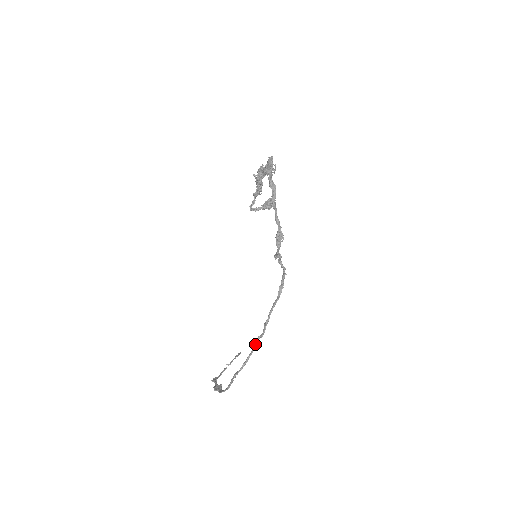
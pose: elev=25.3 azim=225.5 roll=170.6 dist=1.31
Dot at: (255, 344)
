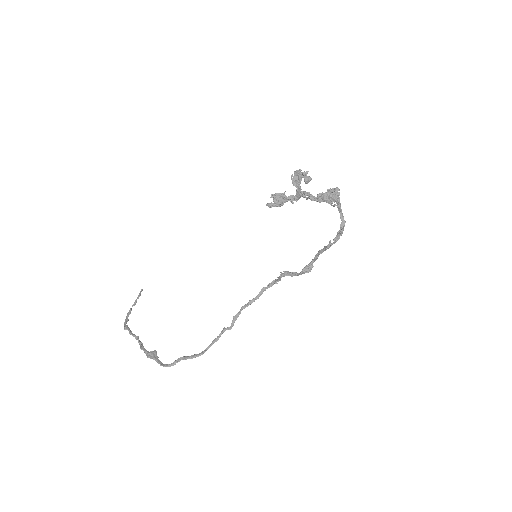
Dot at: (220, 335)
